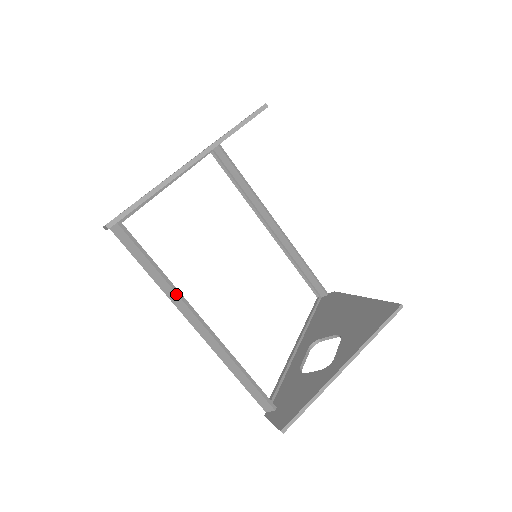
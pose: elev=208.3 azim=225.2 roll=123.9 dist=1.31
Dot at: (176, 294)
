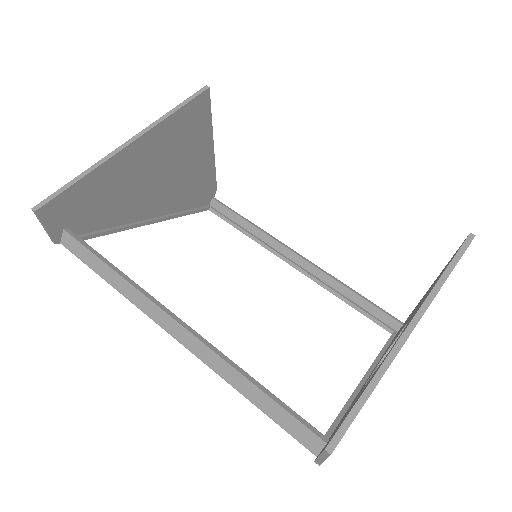
Dot at: (139, 292)
